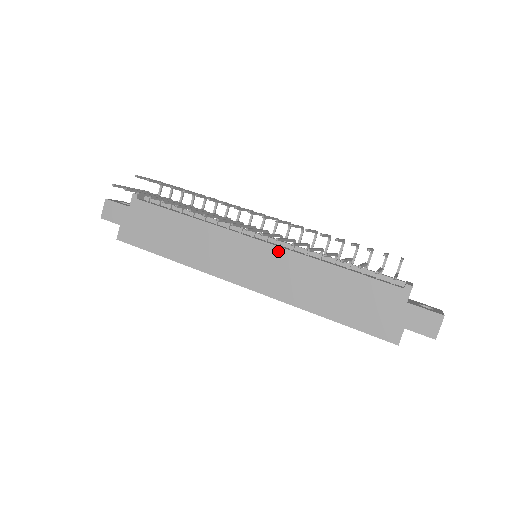
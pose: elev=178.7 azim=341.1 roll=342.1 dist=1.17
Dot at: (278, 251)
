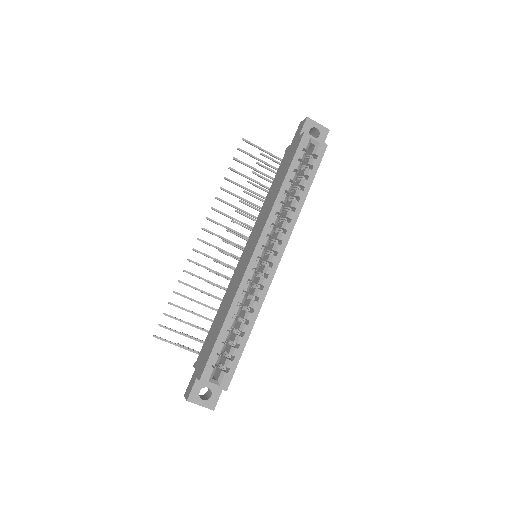
Dot at: (251, 235)
